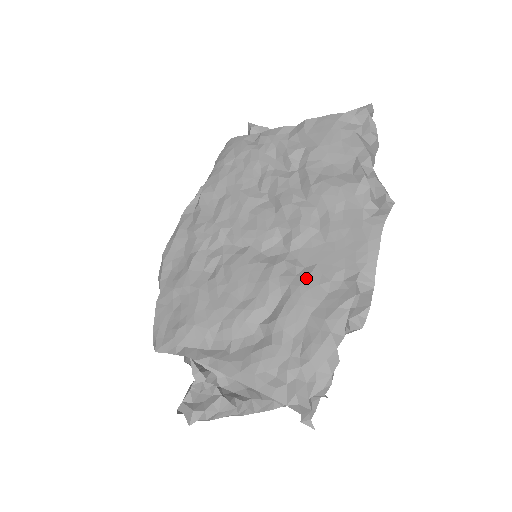
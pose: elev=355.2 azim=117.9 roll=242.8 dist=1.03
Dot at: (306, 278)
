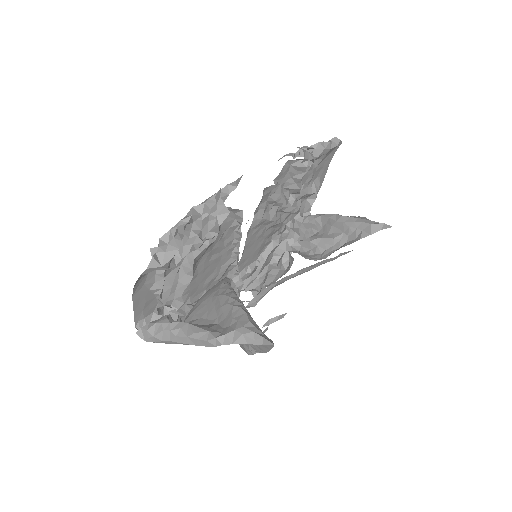
Dot at: occluded
